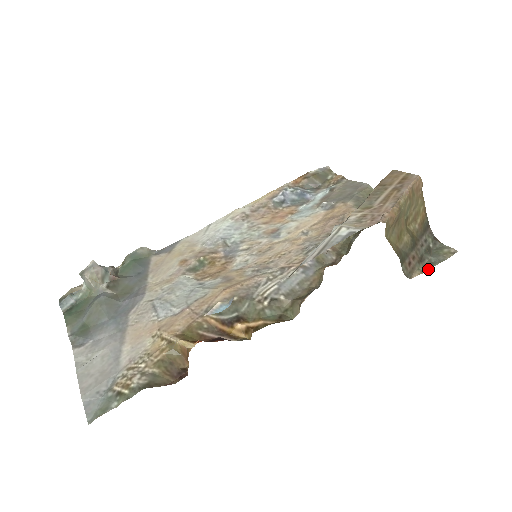
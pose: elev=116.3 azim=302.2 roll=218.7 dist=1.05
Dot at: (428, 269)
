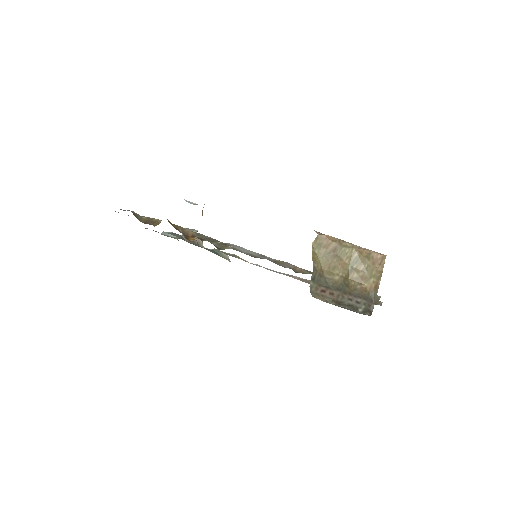
Dot at: (333, 304)
